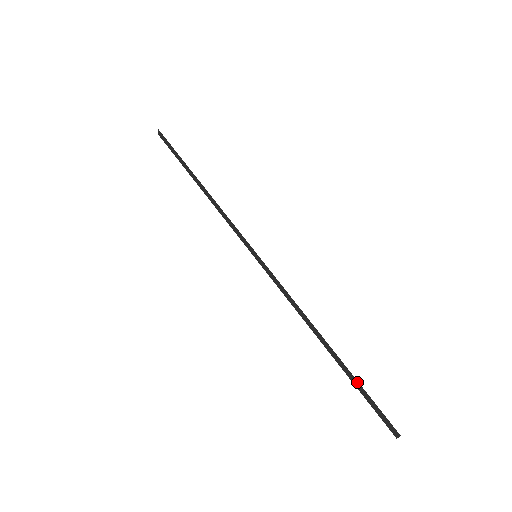
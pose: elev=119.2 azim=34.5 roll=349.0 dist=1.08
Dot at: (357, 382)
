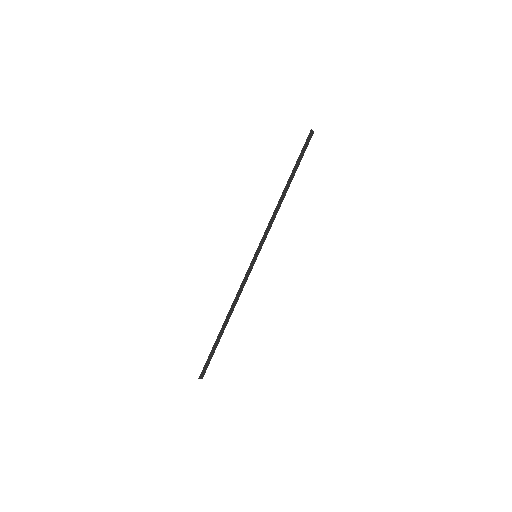
Dot at: (213, 347)
